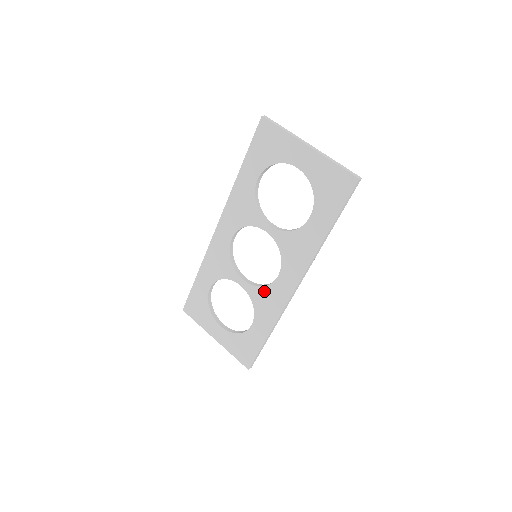
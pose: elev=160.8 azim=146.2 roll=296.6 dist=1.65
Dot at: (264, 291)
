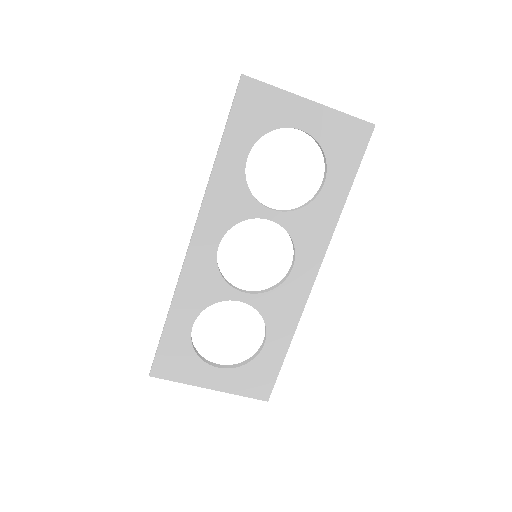
Dot at: (276, 294)
